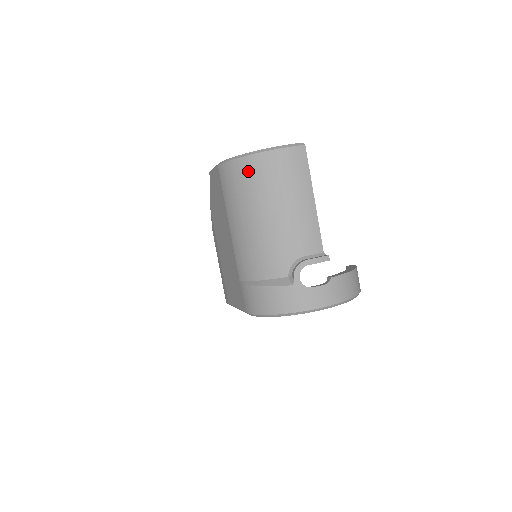
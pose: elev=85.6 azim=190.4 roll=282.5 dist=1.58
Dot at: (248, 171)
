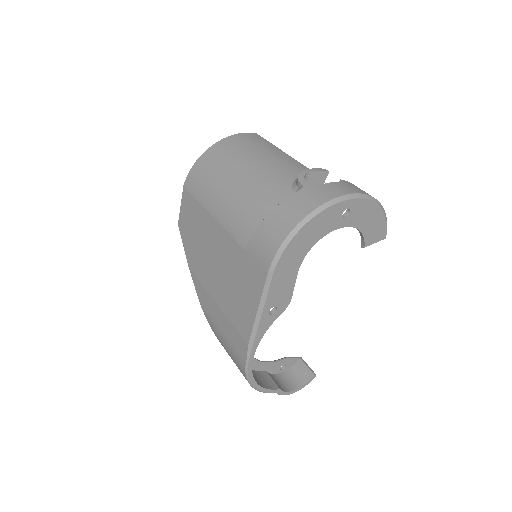
Dot at: (213, 156)
